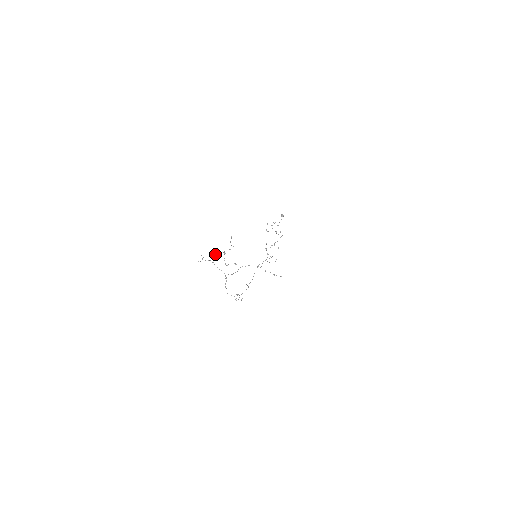
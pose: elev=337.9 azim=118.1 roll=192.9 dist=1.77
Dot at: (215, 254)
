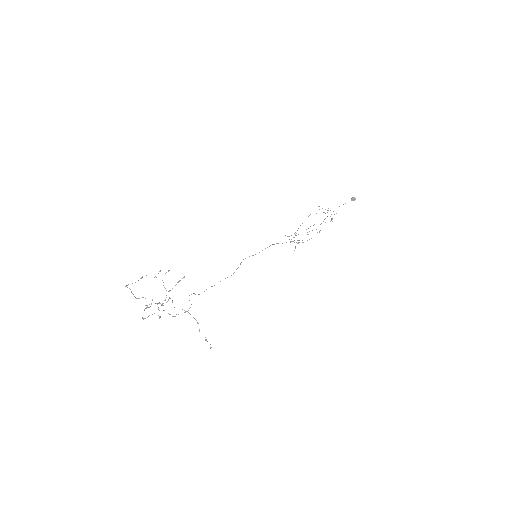
Dot at: (168, 271)
